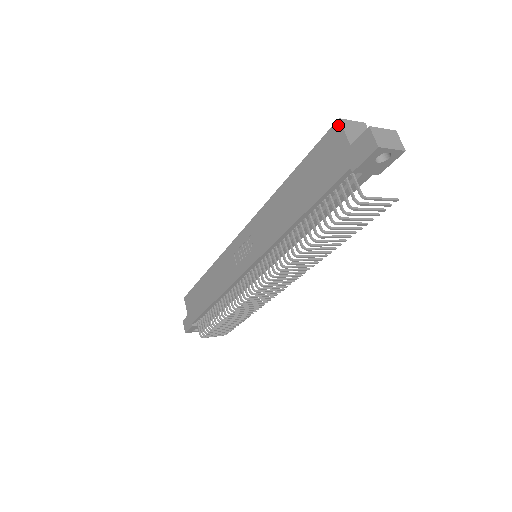
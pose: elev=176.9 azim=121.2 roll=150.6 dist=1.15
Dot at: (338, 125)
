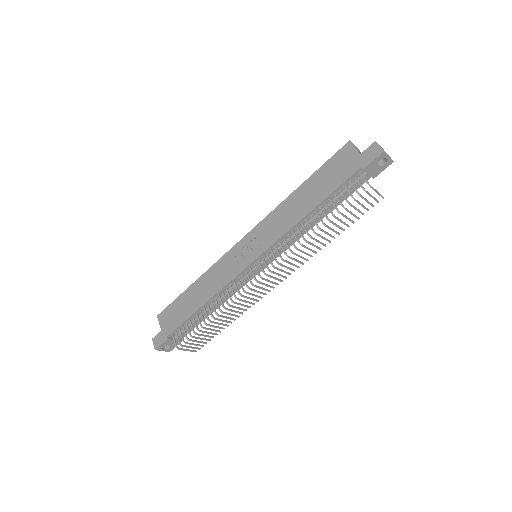
Dot at: (349, 144)
